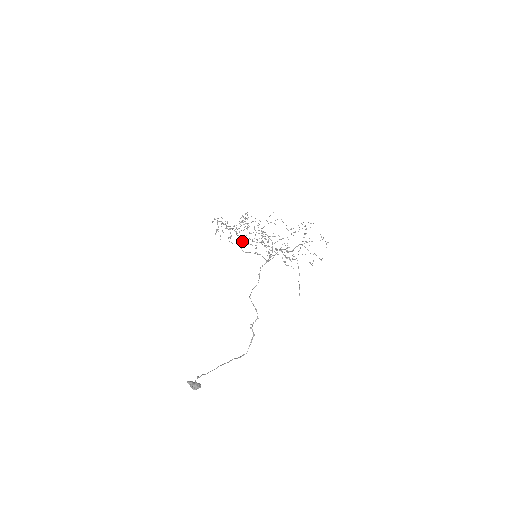
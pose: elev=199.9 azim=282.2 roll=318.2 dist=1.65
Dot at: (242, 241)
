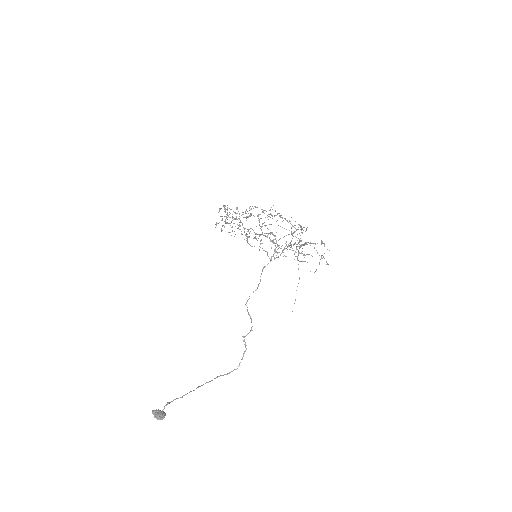
Dot at: (245, 235)
